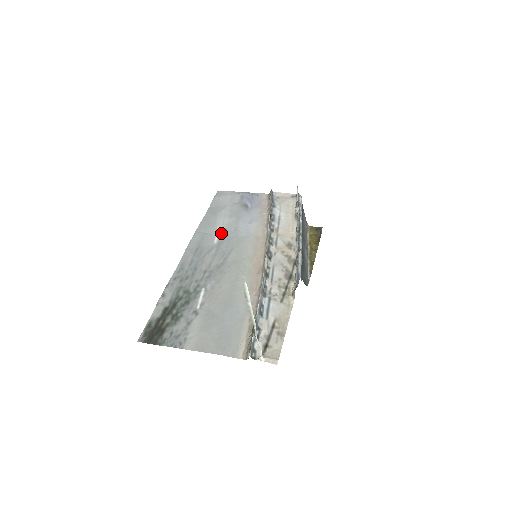
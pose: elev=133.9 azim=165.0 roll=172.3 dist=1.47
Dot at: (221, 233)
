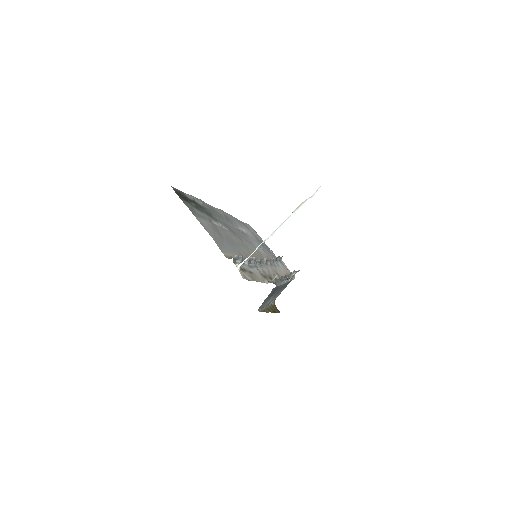
Dot at: (243, 231)
